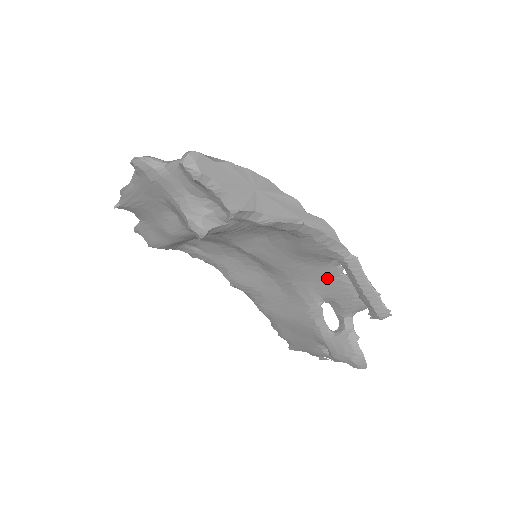
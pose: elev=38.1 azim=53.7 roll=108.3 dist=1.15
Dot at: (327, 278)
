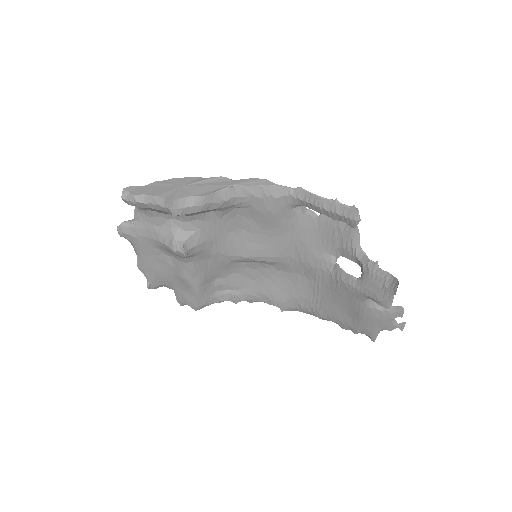
Dot at: (313, 231)
